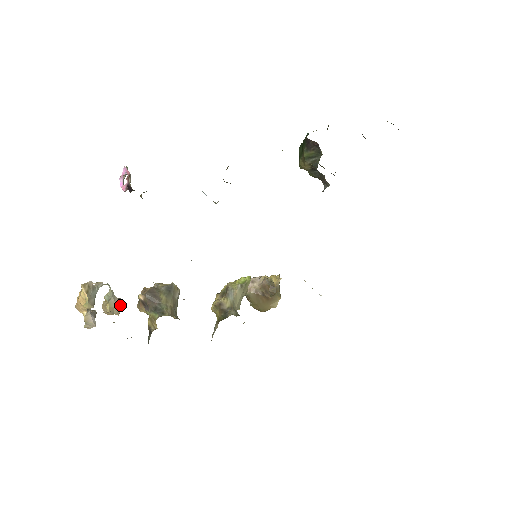
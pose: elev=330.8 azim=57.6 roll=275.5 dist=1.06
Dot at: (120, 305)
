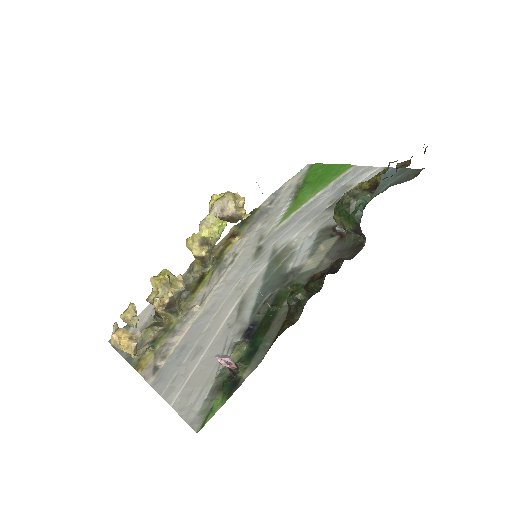
Dot at: (135, 310)
